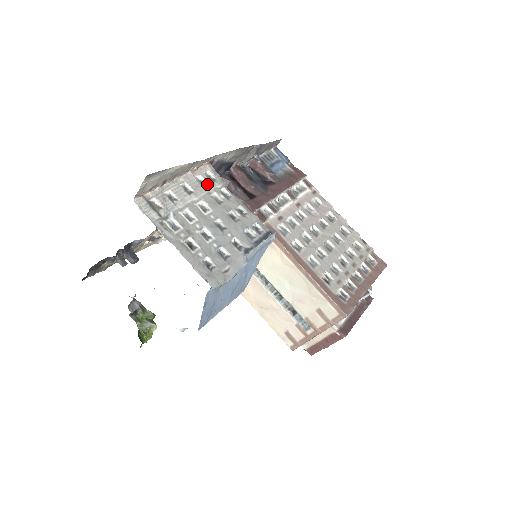
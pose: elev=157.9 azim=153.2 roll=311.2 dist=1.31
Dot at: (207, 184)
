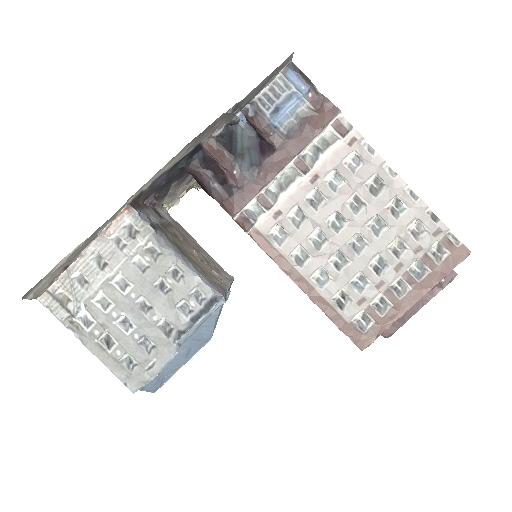
Dot at: (126, 244)
